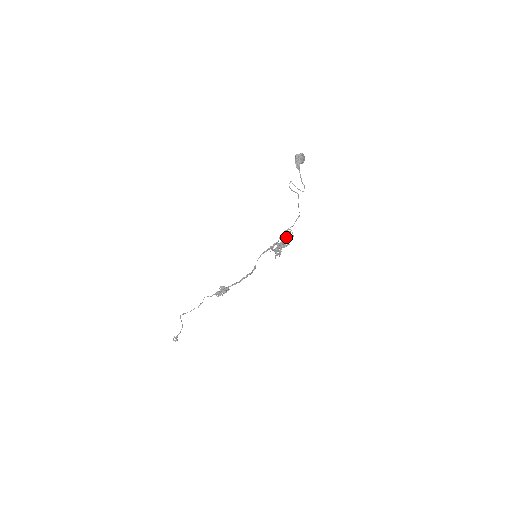
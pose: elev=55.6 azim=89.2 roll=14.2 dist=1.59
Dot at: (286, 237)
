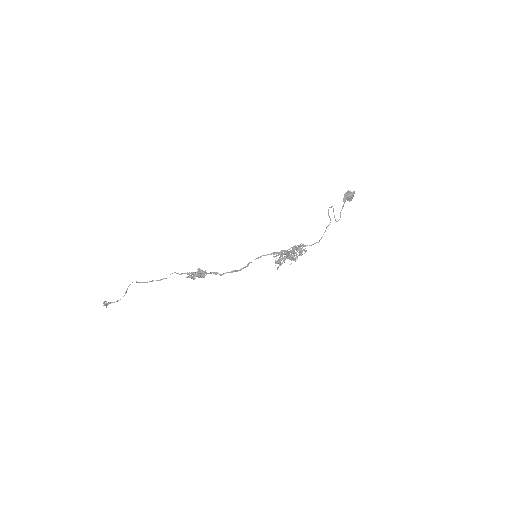
Dot at: occluded
